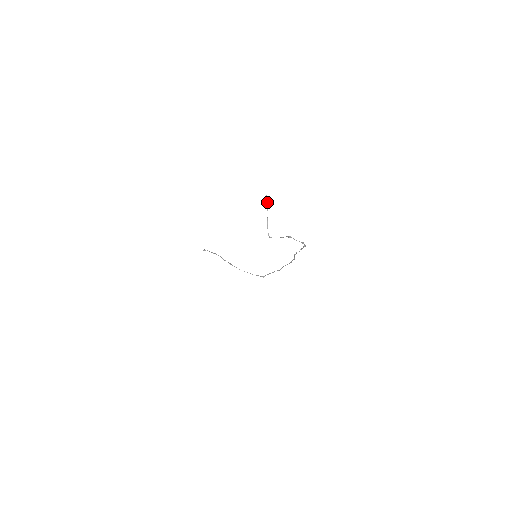
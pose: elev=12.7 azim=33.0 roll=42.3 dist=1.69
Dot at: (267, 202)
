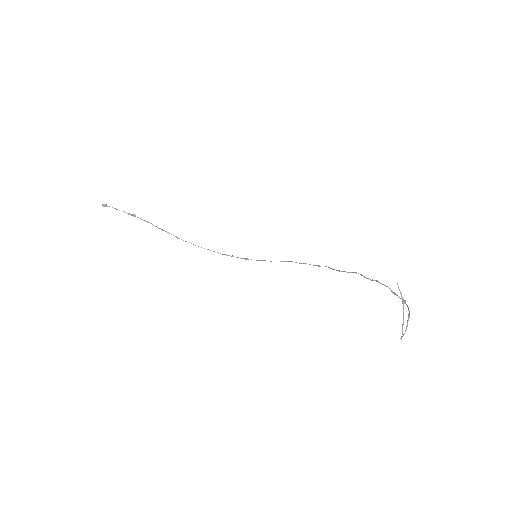
Dot at: occluded
